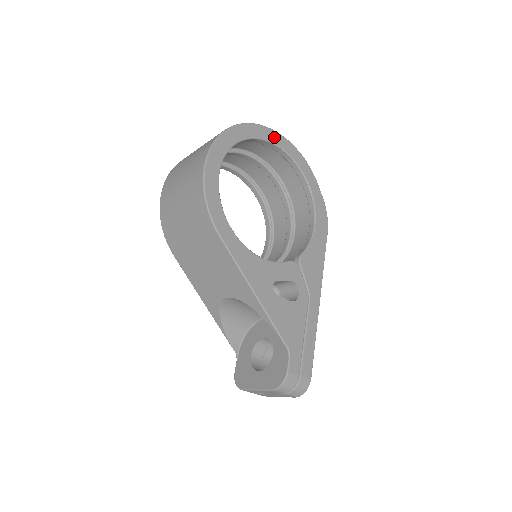
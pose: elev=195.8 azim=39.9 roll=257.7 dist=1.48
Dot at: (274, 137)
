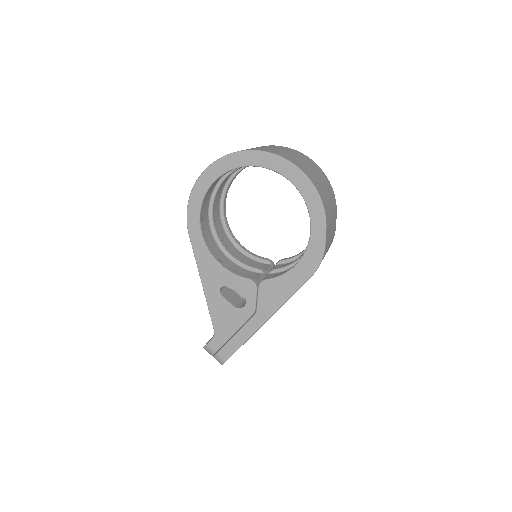
Dot at: (287, 169)
